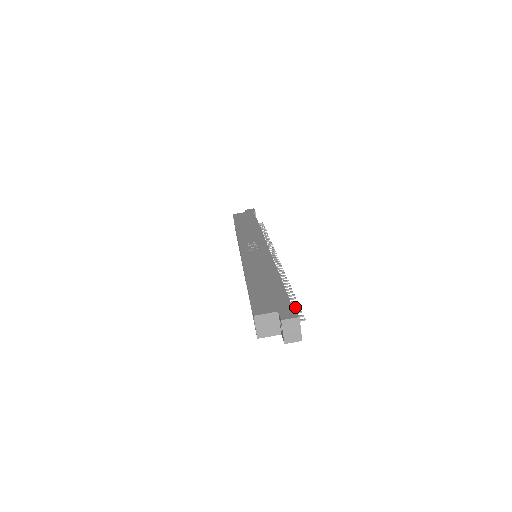
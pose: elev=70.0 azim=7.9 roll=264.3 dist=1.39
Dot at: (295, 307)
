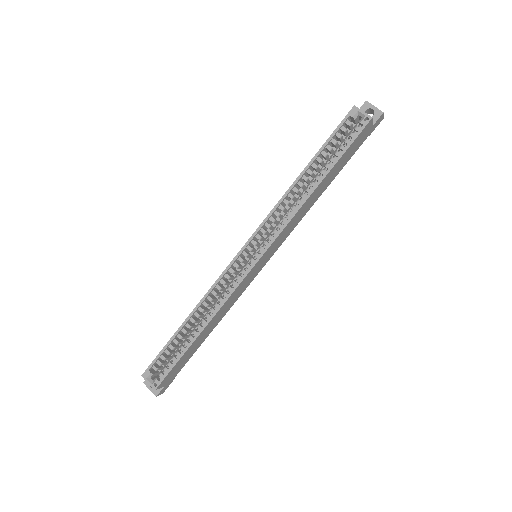
Dot at: occluded
